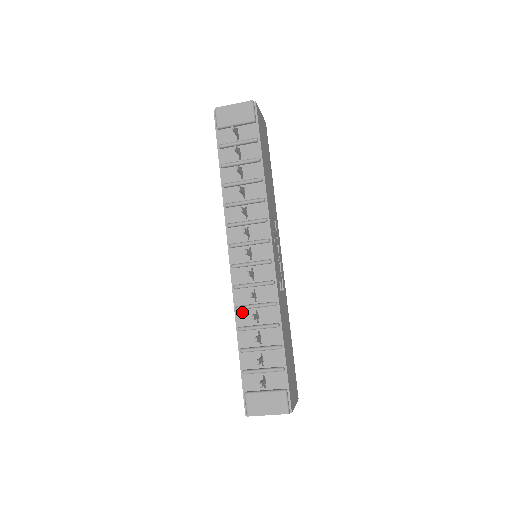
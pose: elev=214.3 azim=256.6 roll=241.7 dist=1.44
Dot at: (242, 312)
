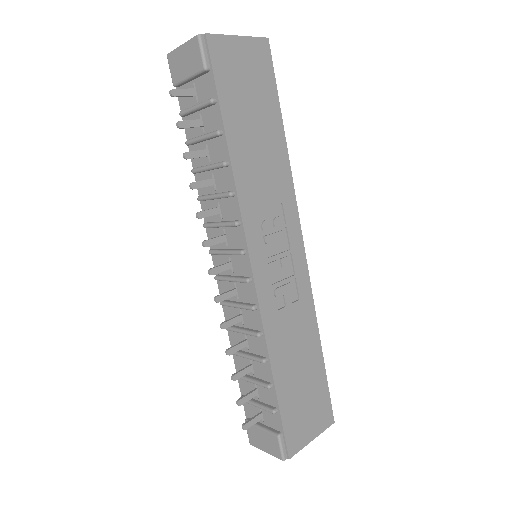
Dot at: (233, 333)
